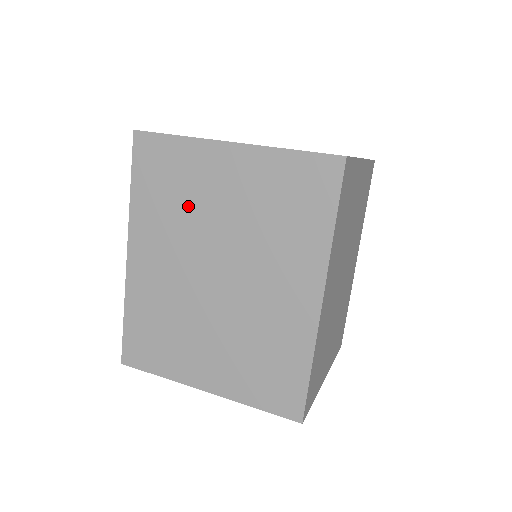
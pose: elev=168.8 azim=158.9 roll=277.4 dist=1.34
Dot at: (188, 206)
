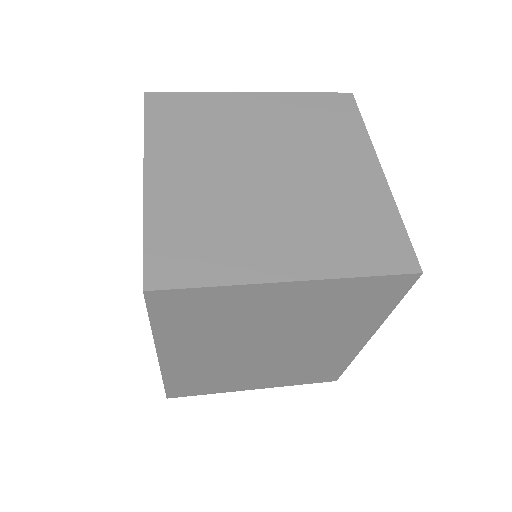
Dot at: occluded
